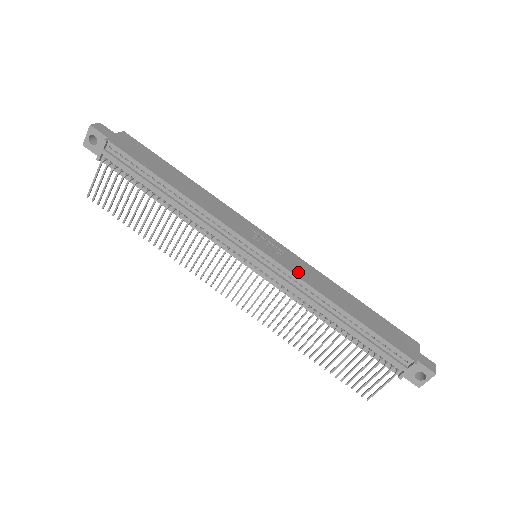
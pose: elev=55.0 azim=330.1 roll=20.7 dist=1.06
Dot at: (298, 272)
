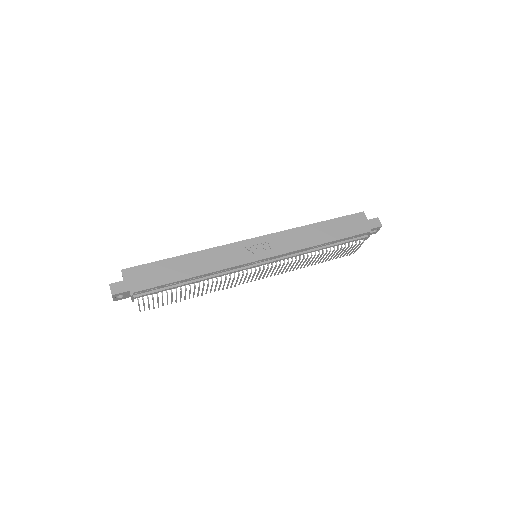
Dot at: (287, 248)
